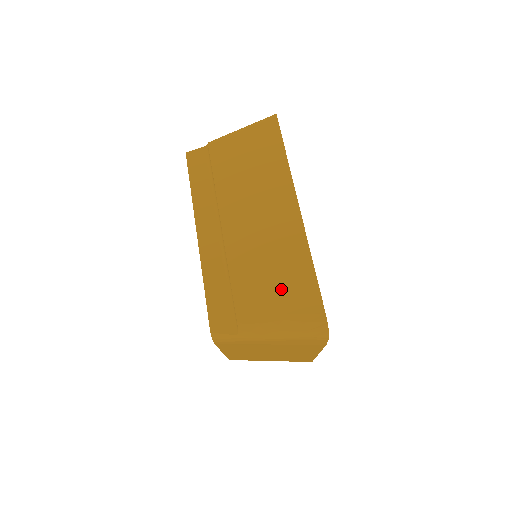
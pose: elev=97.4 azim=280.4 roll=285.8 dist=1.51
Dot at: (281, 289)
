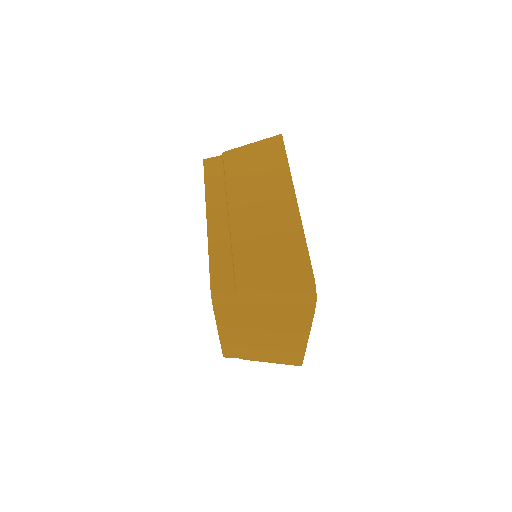
Dot at: (276, 258)
